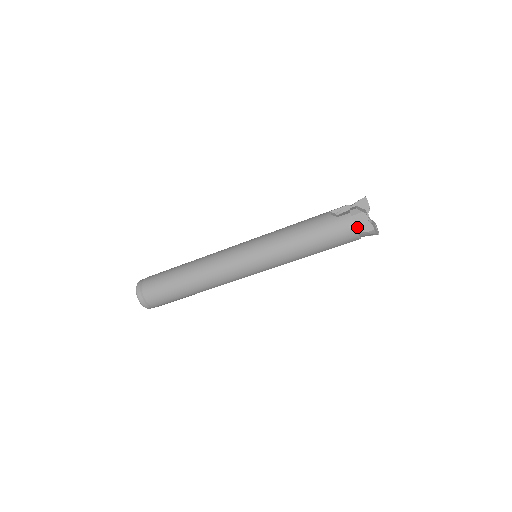
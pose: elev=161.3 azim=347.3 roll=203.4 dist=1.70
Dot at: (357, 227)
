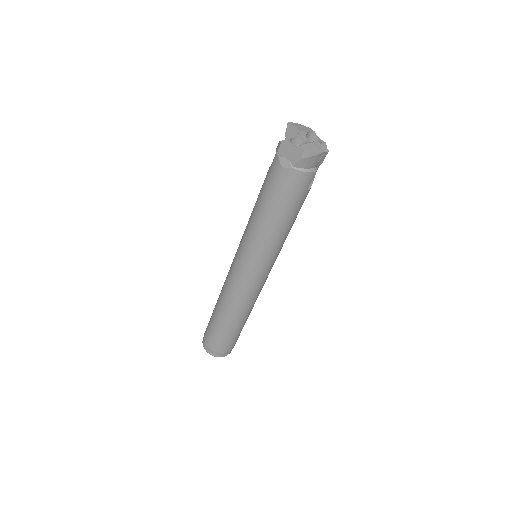
Dot at: (289, 161)
